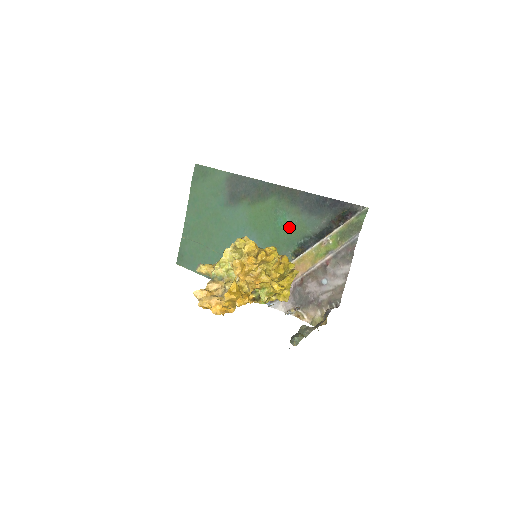
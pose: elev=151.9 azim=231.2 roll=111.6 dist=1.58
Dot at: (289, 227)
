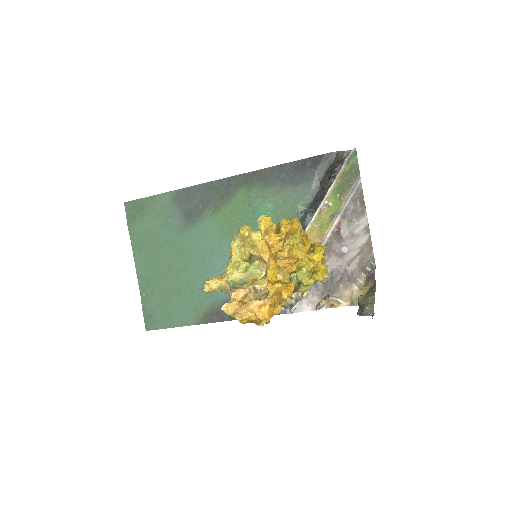
Dot at: (274, 212)
